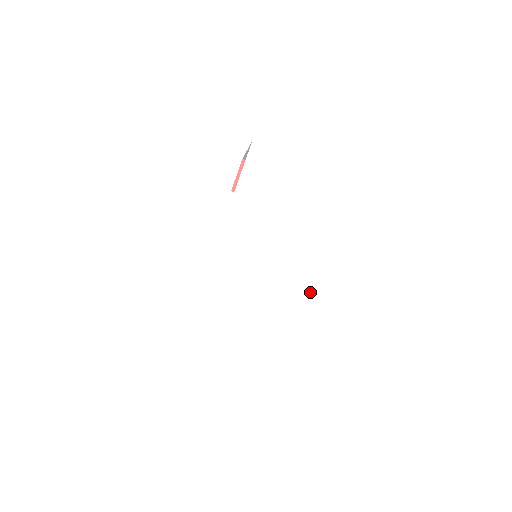
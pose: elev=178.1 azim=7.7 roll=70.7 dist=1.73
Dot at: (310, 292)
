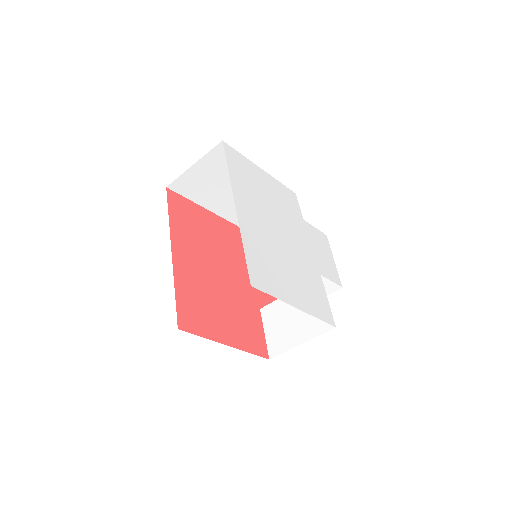
Dot at: (291, 278)
